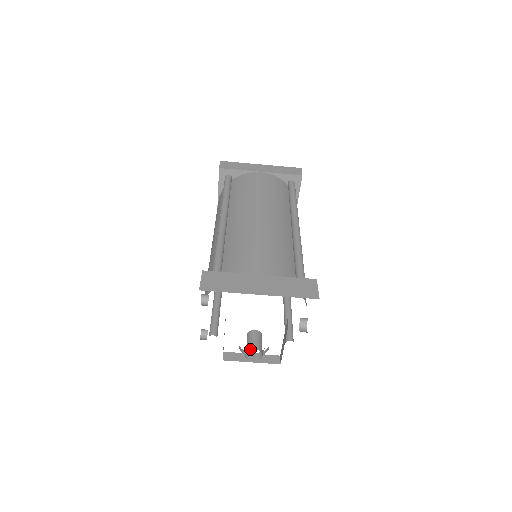
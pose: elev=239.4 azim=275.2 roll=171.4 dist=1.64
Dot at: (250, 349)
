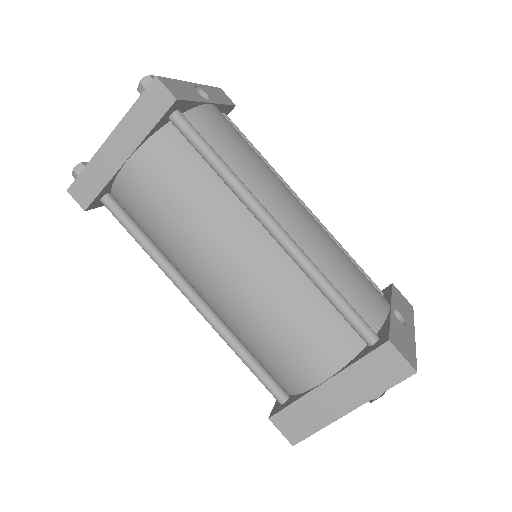
Dot at: (372, 400)
